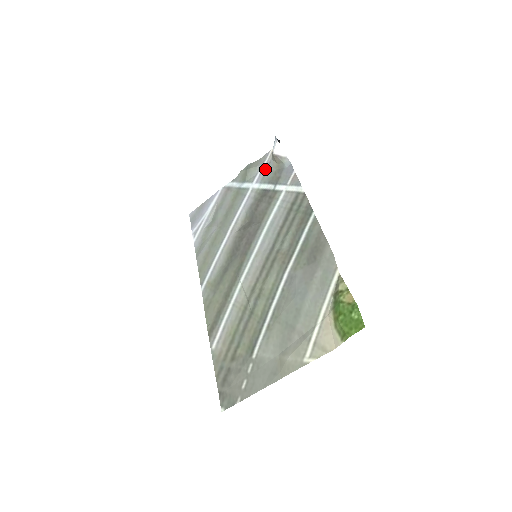
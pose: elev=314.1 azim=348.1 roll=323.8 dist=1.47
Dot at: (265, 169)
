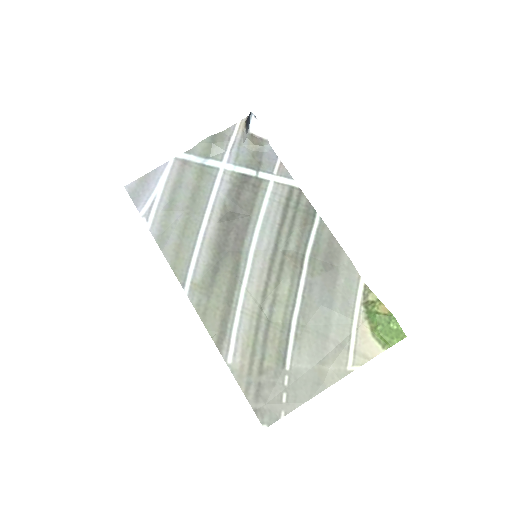
Dot at: (237, 147)
